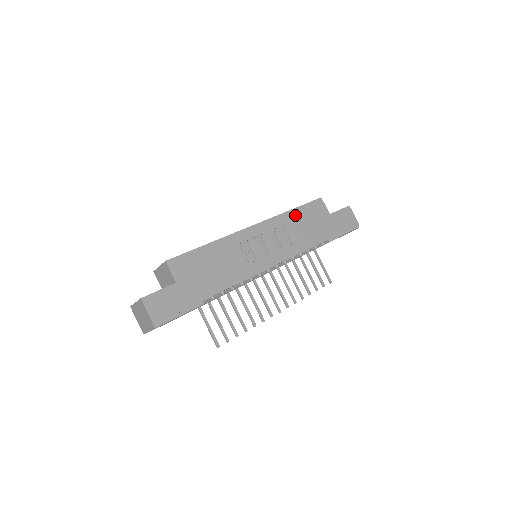
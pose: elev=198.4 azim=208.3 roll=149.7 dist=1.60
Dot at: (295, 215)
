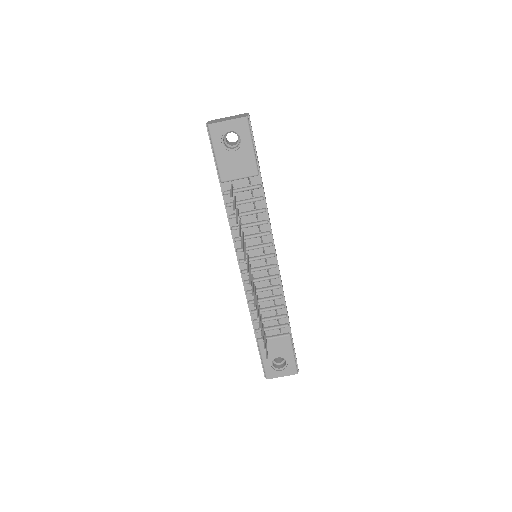
Dot at: occluded
